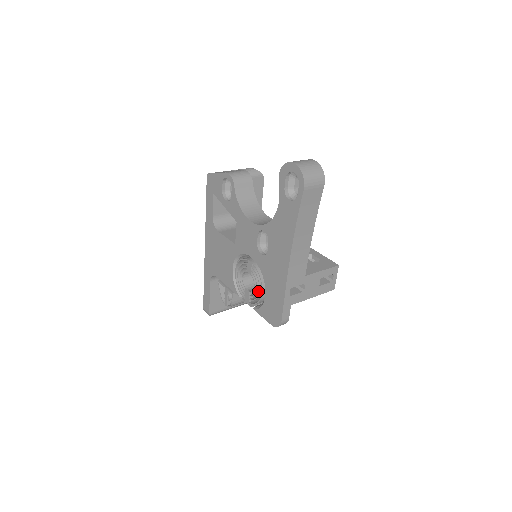
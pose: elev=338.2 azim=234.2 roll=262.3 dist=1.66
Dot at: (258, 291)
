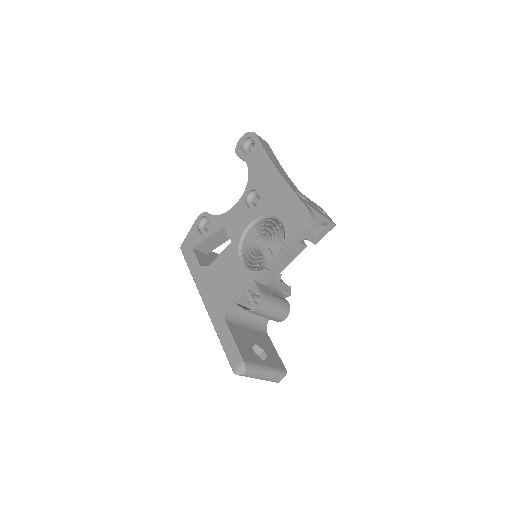
Dot at: (274, 235)
